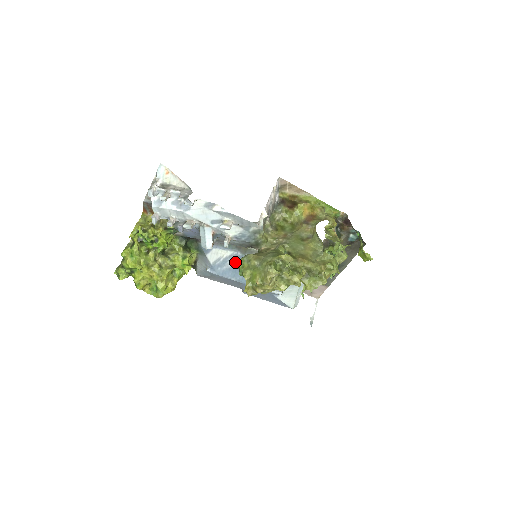
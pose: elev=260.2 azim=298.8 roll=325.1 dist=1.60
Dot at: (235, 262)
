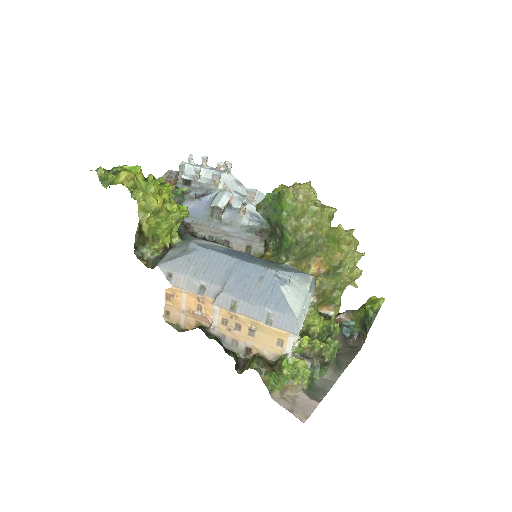
Dot at: (230, 251)
